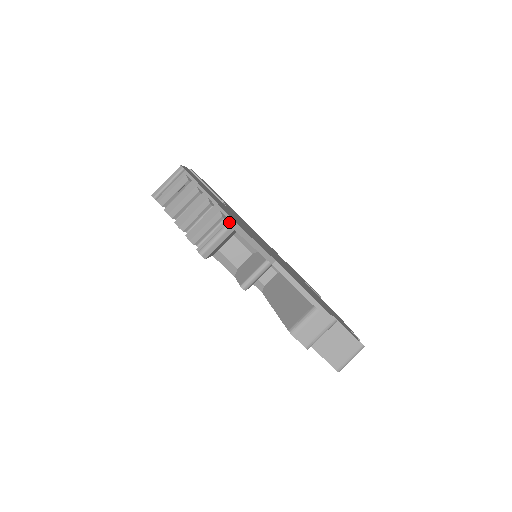
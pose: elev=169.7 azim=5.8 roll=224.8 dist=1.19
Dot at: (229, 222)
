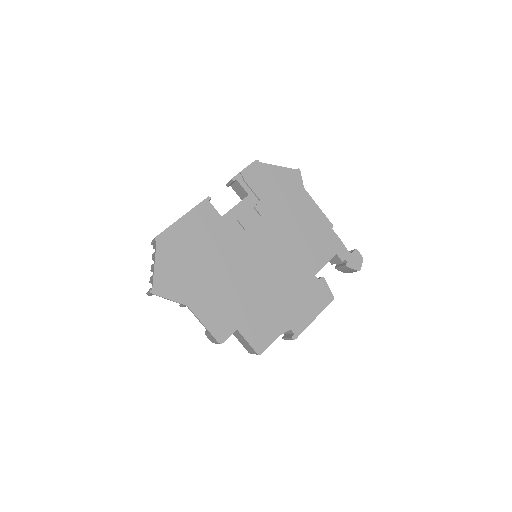
Dot at: (149, 291)
